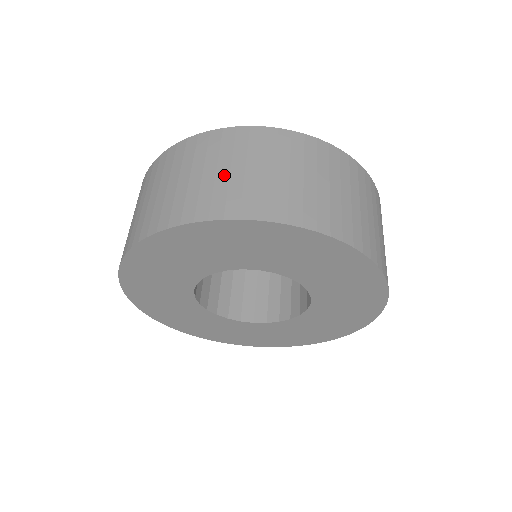
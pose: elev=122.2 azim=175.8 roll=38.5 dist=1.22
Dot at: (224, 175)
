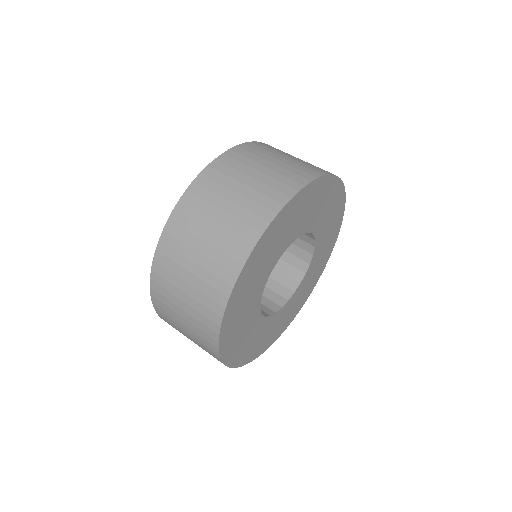
Dot at: (260, 176)
